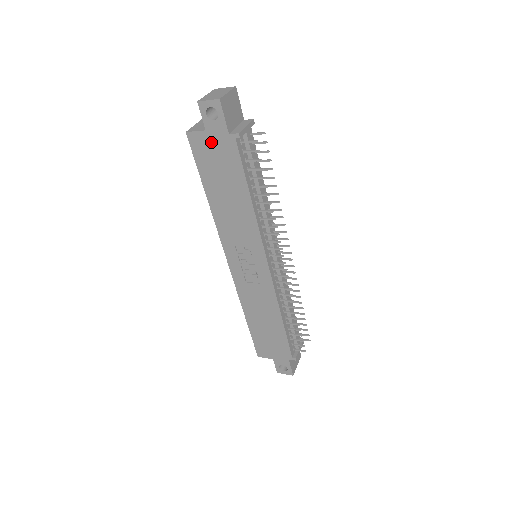
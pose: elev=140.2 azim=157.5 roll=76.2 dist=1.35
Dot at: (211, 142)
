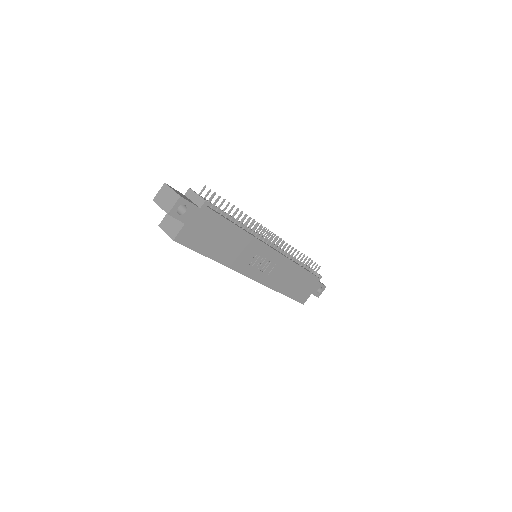
Dot at: (193, 226)
